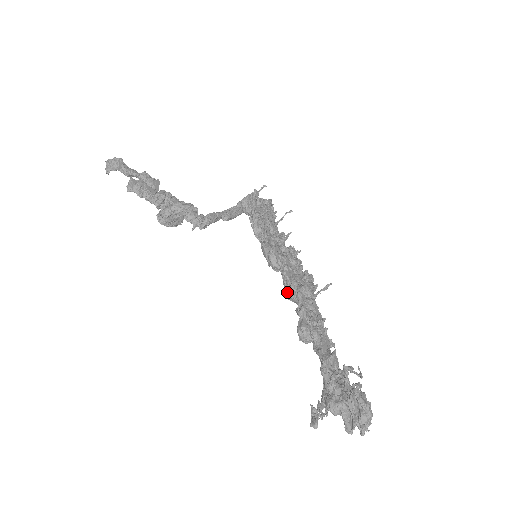
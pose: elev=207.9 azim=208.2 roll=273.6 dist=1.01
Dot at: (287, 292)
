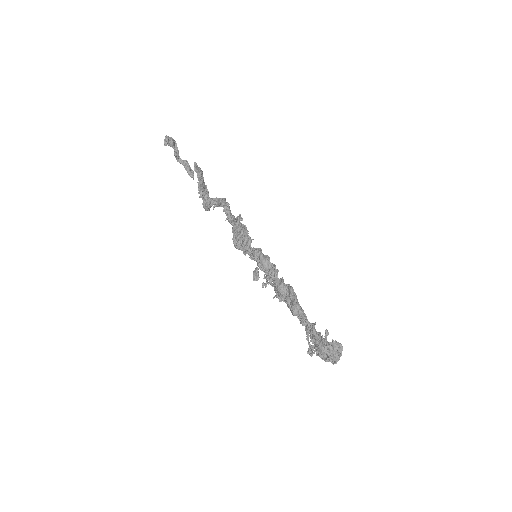
Dot at: (278, 284)
